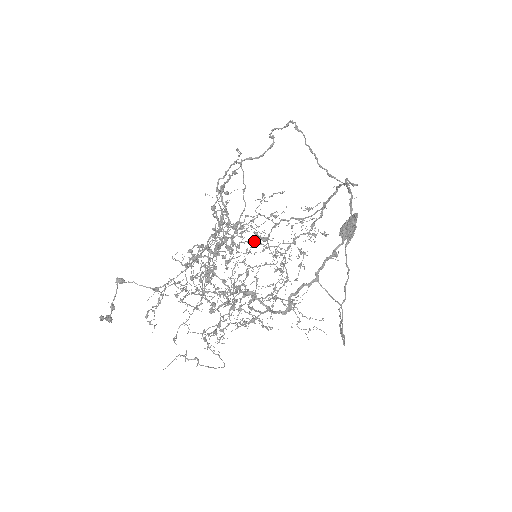
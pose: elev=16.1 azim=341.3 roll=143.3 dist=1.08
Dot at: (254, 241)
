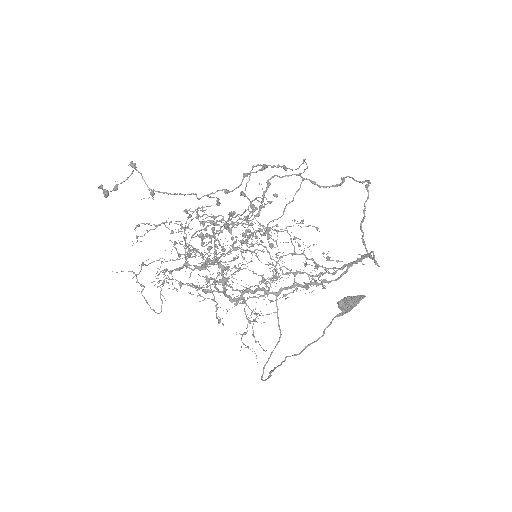
Dot at: (265, 246)
